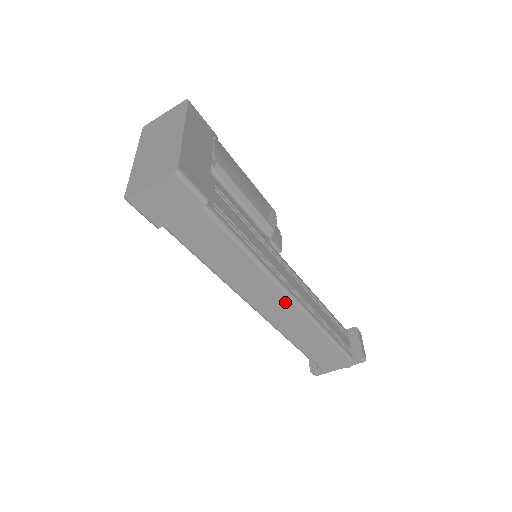
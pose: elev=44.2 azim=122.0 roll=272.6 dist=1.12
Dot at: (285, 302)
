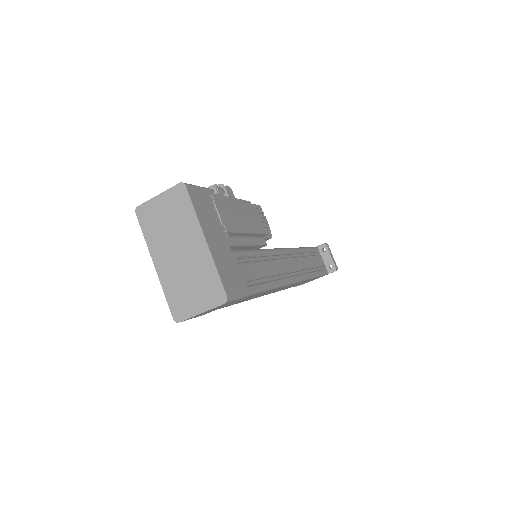
Dot at: (289, 285)
